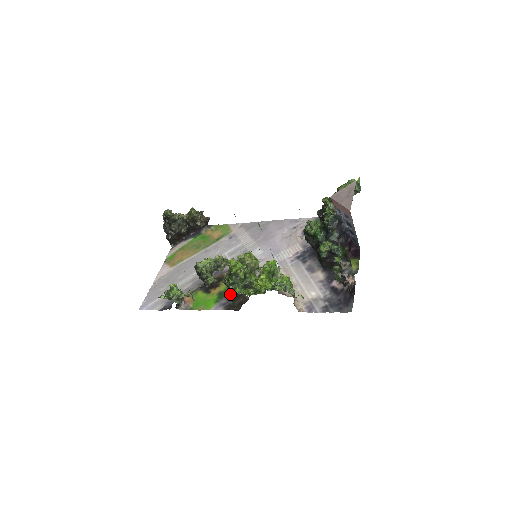
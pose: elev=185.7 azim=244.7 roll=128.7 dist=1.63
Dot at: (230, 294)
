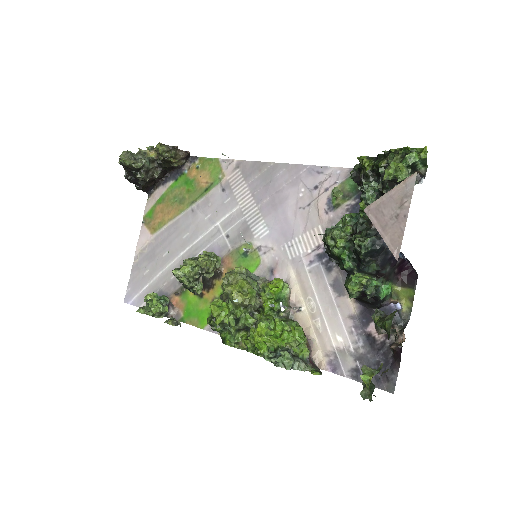
Dot at: (221, 338)
